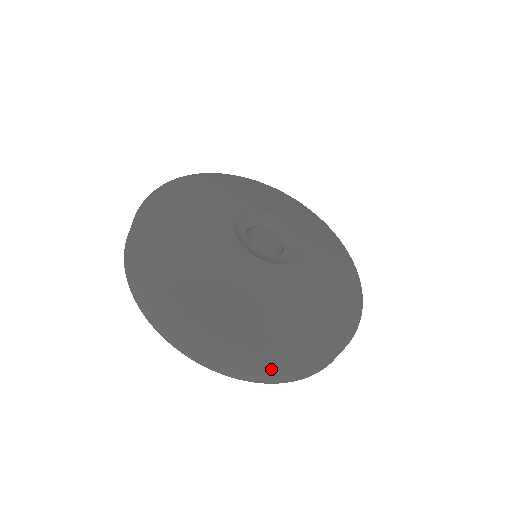
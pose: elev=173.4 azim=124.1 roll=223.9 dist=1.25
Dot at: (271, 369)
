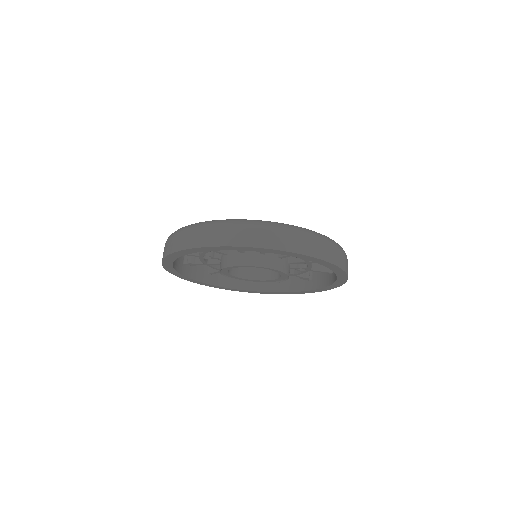
Dot at: (239, 227)
